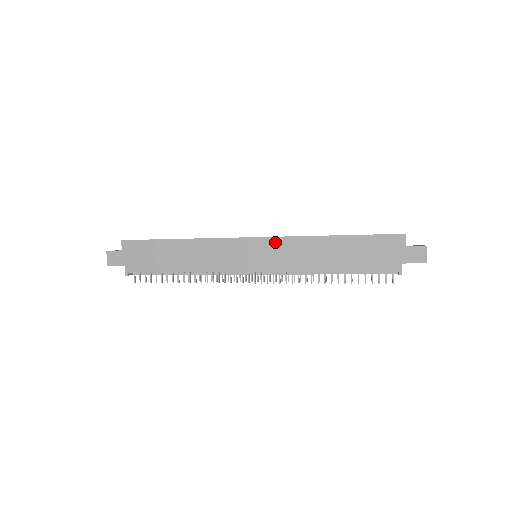
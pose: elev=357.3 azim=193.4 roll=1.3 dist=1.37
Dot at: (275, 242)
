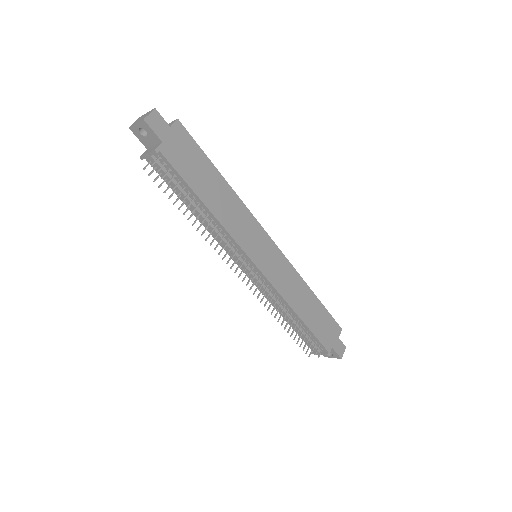
Dot at: (283, 260)
